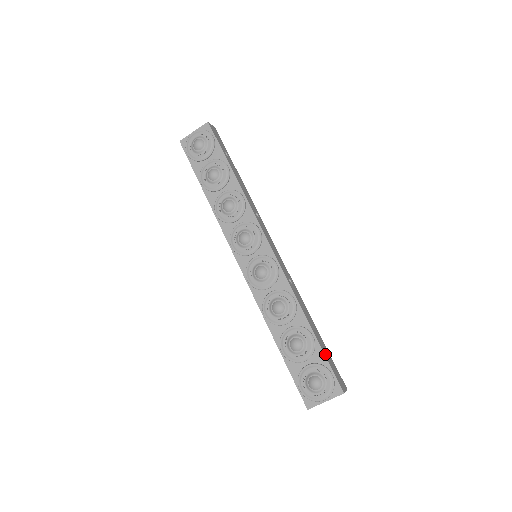
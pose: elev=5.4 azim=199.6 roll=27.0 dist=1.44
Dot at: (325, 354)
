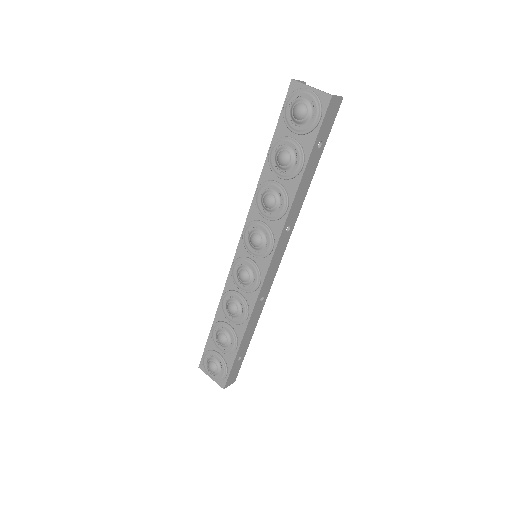
Dot at: (235, 362)
